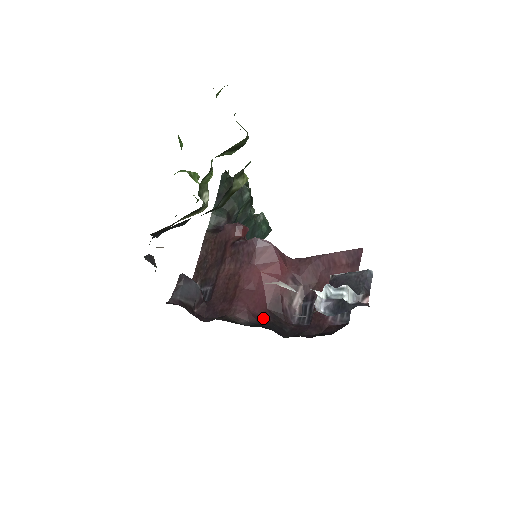
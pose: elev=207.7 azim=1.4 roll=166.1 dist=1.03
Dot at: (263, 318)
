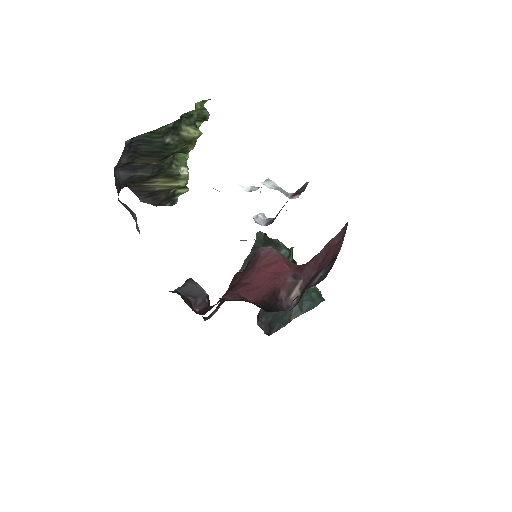
Dot at: (253, 302)
